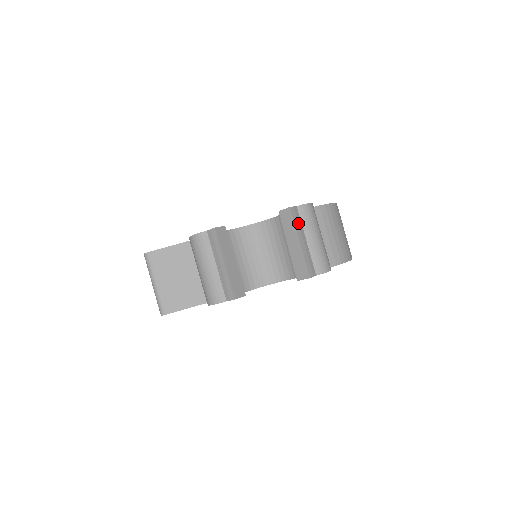
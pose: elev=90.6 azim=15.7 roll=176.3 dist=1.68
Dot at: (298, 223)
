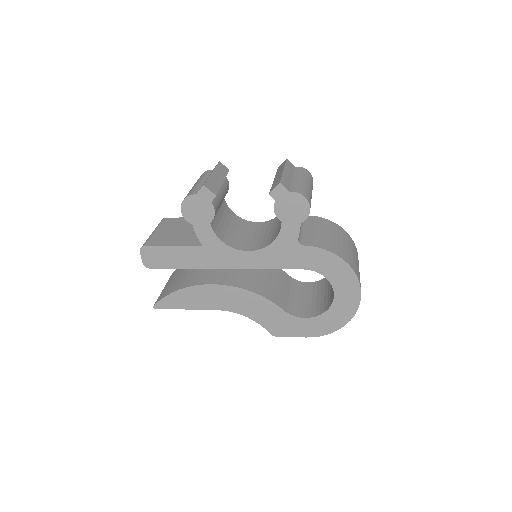
Dot at: (289, 168)
